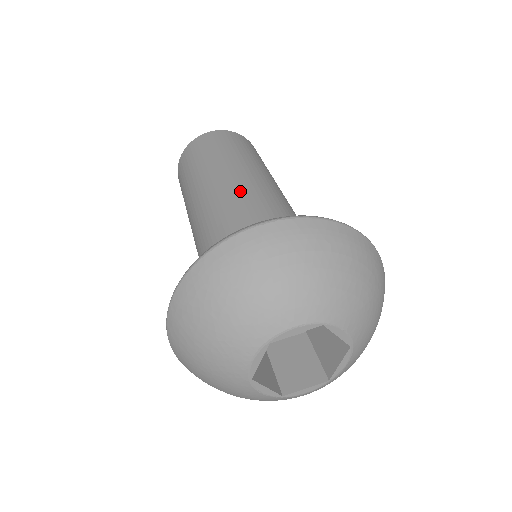
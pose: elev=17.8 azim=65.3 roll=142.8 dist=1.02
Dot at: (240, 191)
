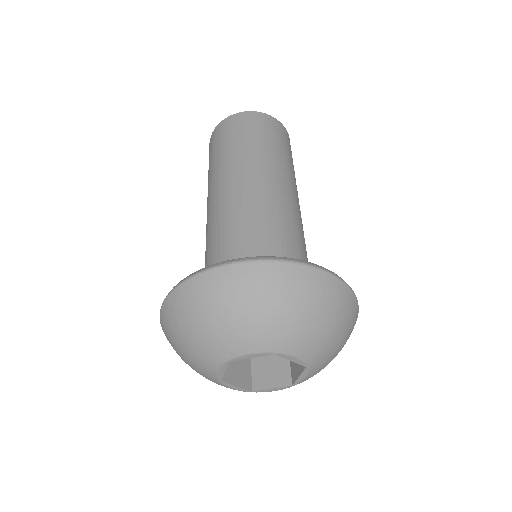
Dot at: (243, 198)
